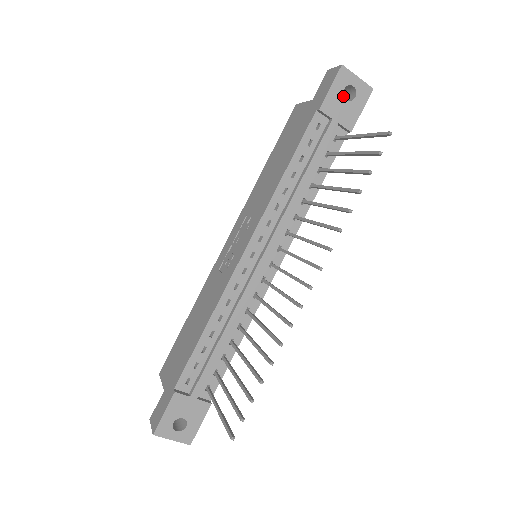
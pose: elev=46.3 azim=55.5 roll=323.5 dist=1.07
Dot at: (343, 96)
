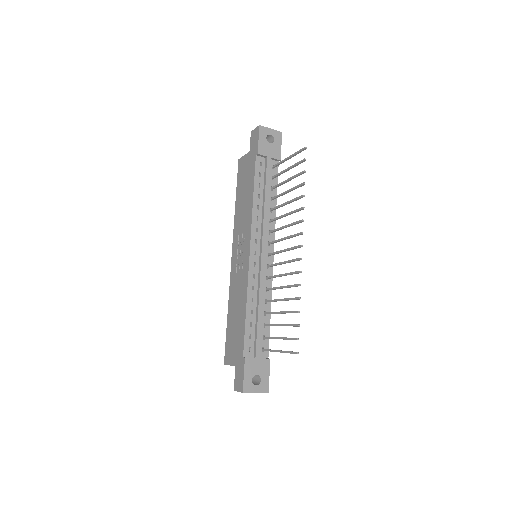
Dot at: (267, 142)
